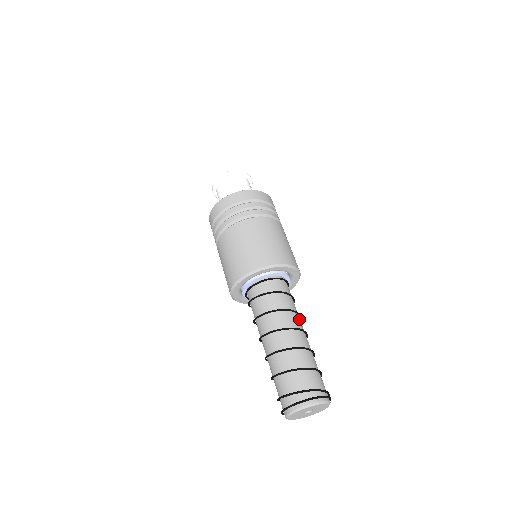
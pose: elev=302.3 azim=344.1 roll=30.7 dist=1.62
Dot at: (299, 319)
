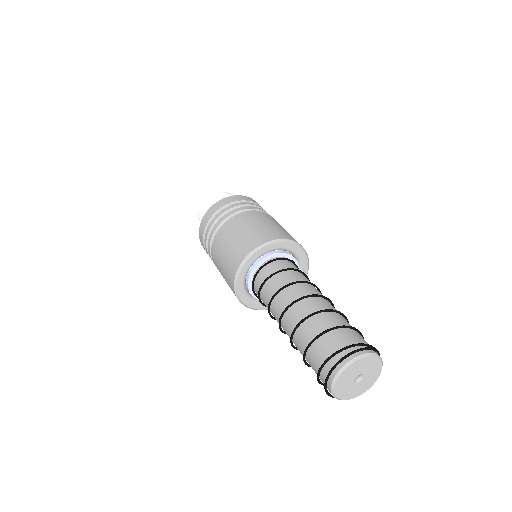
Dot at: (305, 287)
